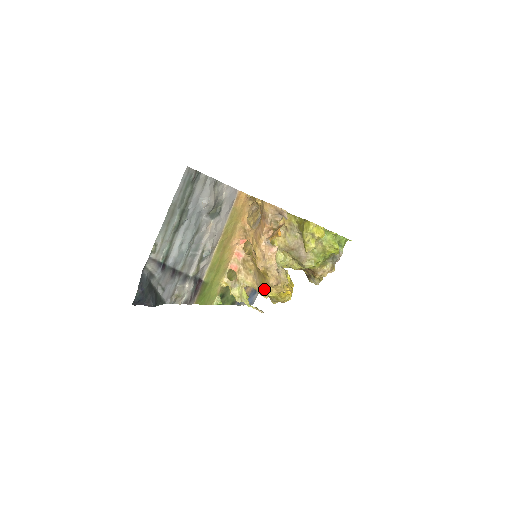
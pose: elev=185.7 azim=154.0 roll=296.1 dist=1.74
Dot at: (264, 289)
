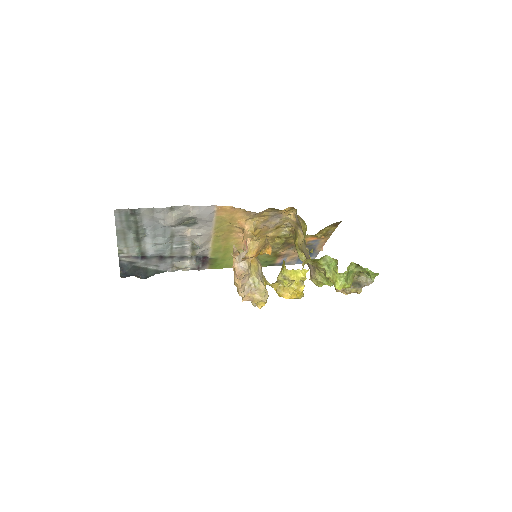
Dot at: occluded
